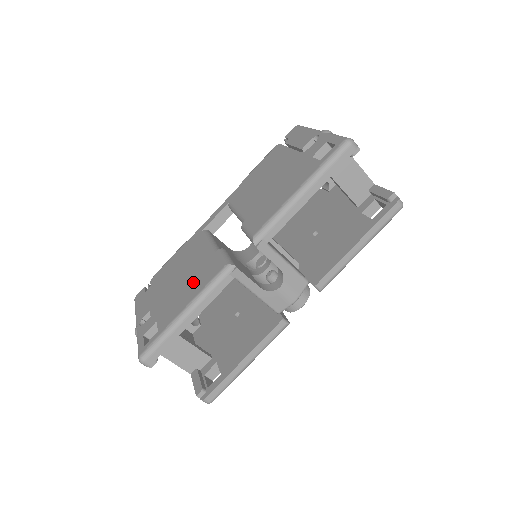
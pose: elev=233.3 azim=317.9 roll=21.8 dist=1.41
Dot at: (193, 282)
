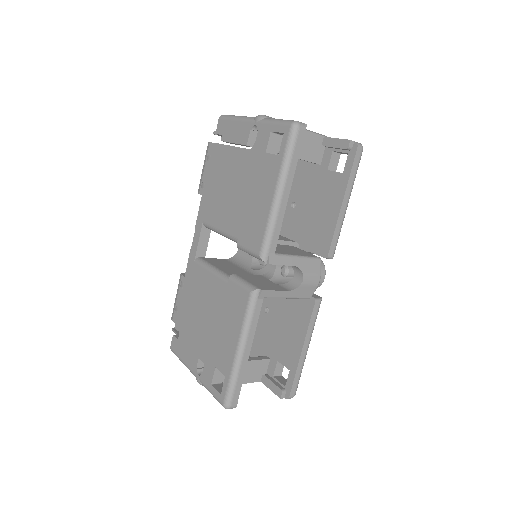
Dot at: (226, 318)
